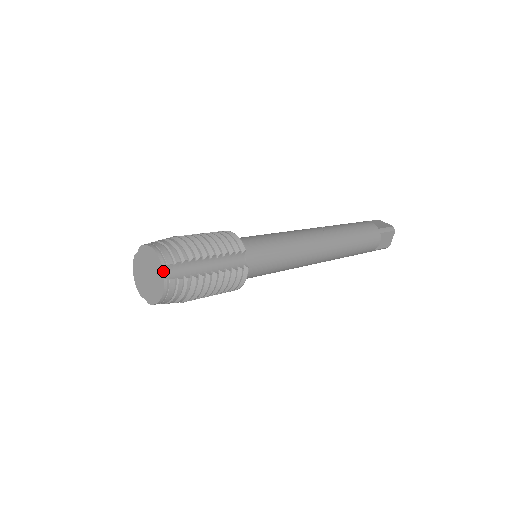
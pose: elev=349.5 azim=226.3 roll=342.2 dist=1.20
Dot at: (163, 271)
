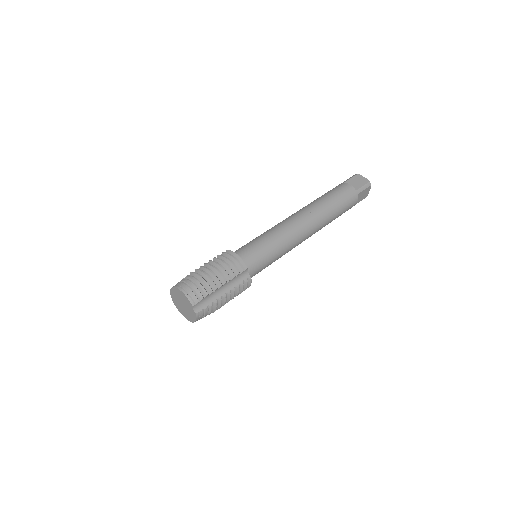
Dot at: (194, 308)
